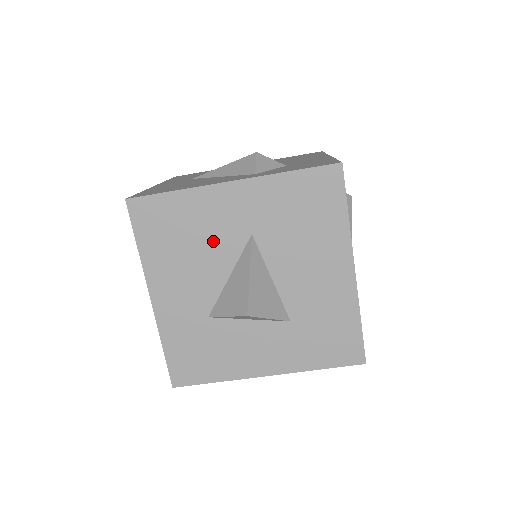
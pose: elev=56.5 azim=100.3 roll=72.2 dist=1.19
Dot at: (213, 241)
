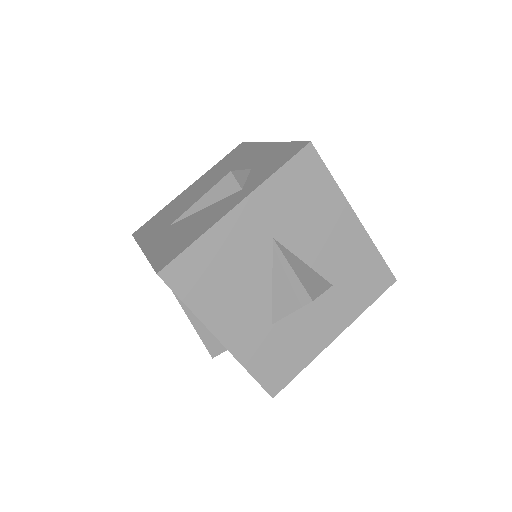
Dot at: (246, 262)
